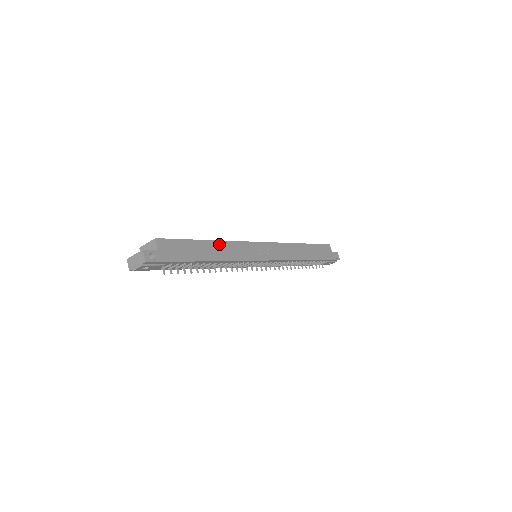
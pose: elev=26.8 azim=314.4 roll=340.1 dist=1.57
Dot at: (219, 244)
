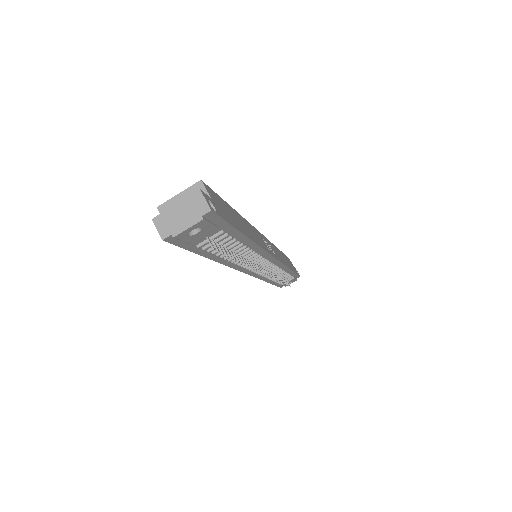
Dot at: (244, 221)
